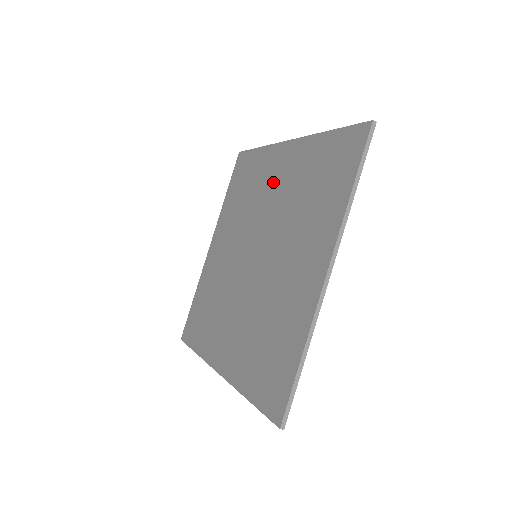
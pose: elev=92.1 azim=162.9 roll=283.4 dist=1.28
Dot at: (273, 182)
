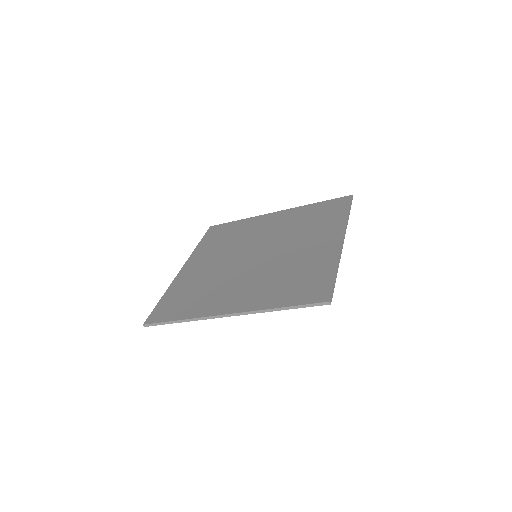
Dot at: (265, 227)
